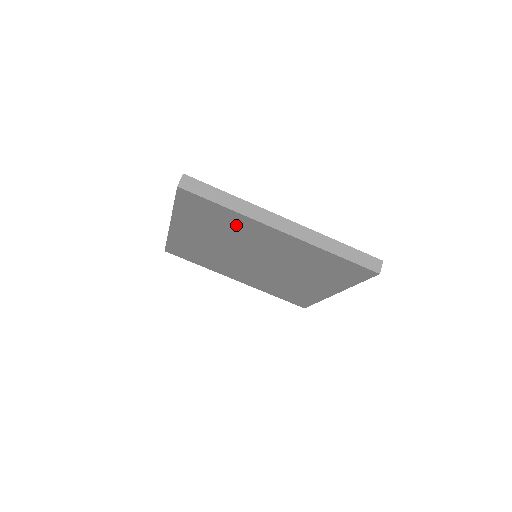
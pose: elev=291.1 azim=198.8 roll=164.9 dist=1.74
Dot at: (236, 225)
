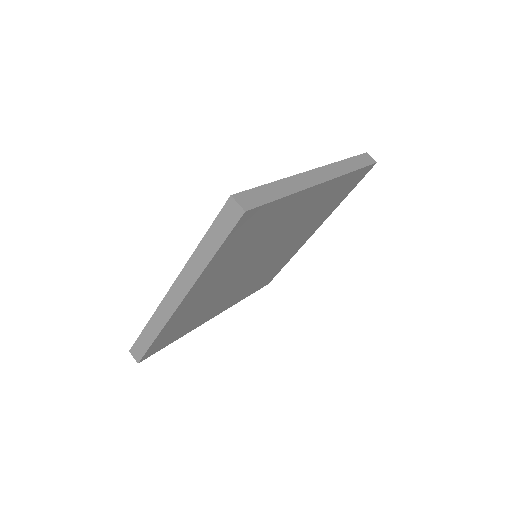
Dot at: (278, 218)
